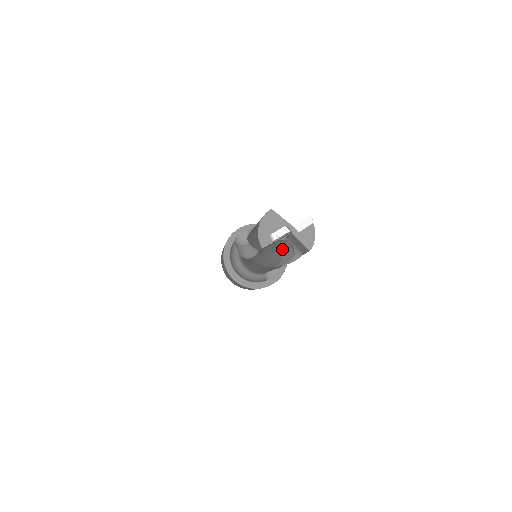
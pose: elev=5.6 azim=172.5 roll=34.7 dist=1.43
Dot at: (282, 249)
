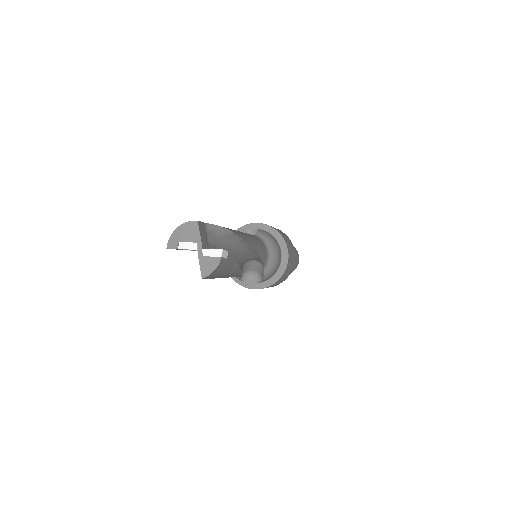
Dot at: occluded
